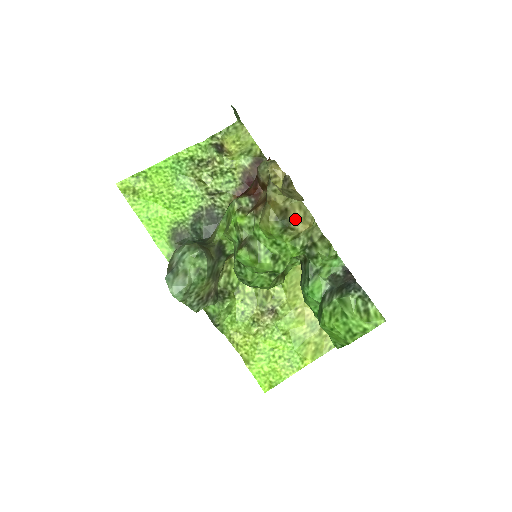
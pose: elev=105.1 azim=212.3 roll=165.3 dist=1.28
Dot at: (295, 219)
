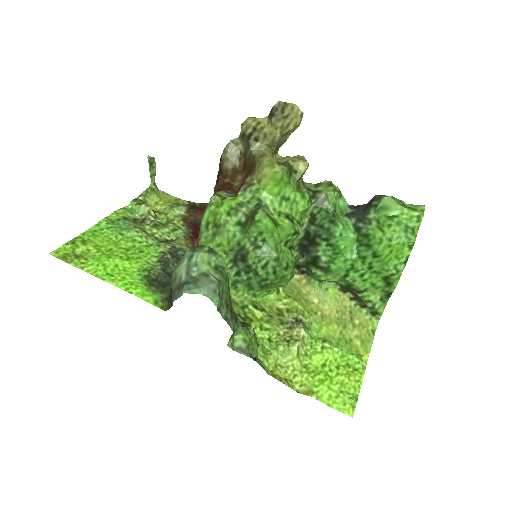
Dot at: (293, 161)
